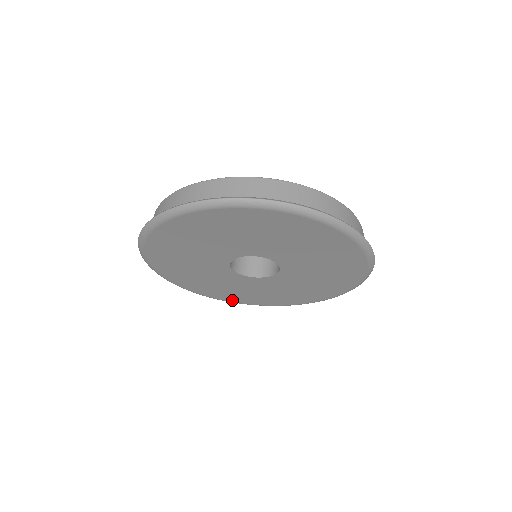
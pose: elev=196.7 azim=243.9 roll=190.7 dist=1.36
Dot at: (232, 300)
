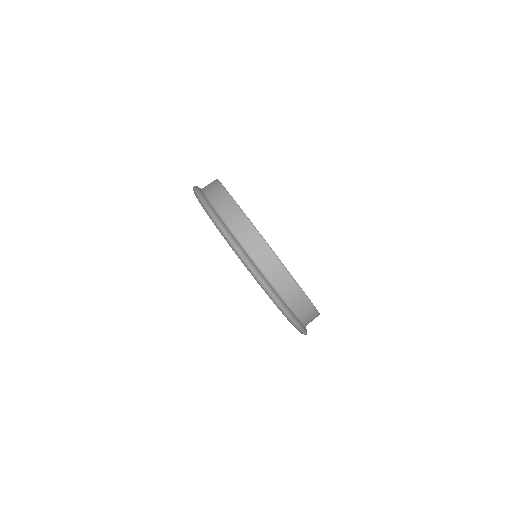
Dot at: occluded
